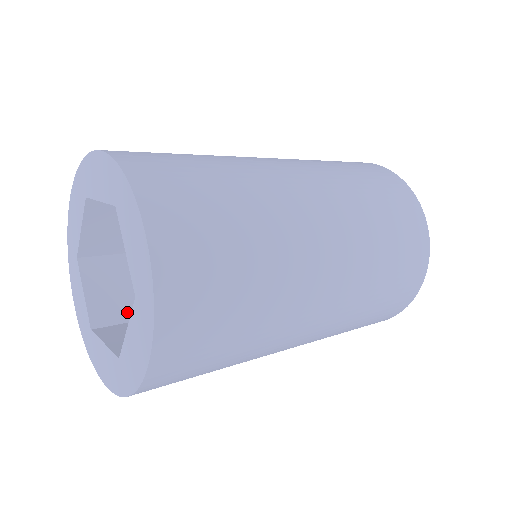
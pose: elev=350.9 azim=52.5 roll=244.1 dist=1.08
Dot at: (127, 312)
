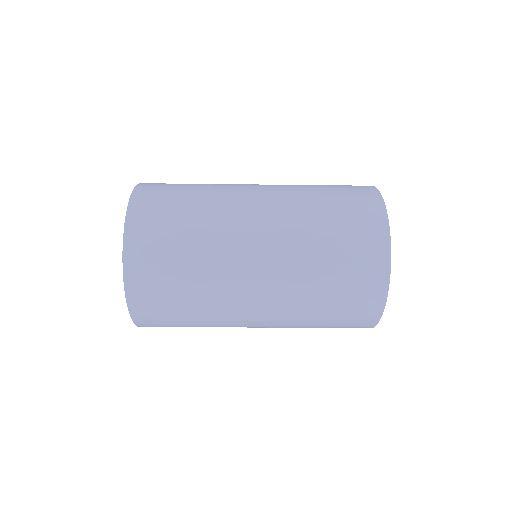
Dot at: occluded
